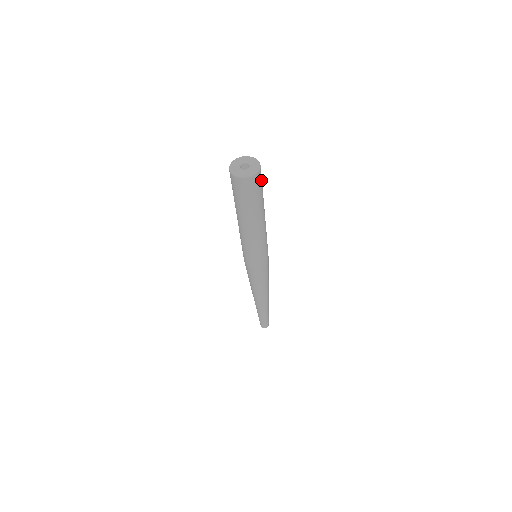
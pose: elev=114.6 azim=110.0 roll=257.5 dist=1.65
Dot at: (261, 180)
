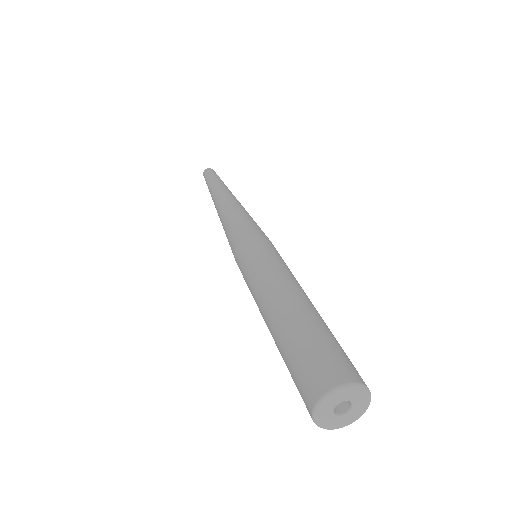
Dot at: occluded
